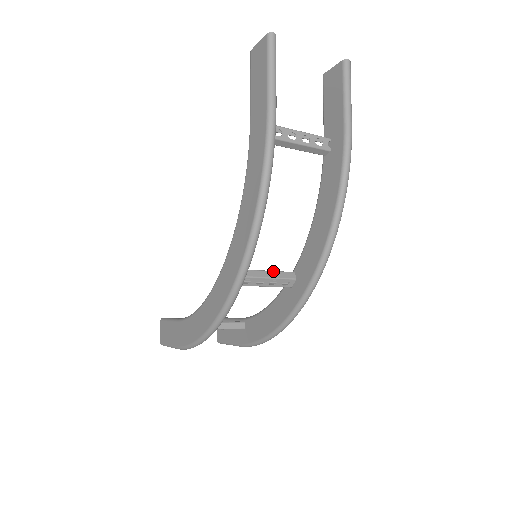
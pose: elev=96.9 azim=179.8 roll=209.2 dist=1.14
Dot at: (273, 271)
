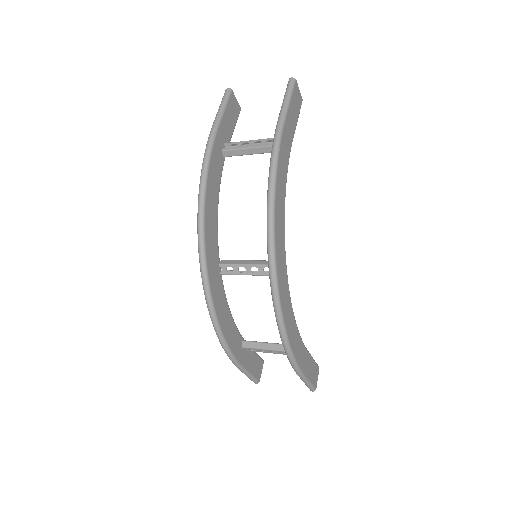
Dot at: (255, 260)
